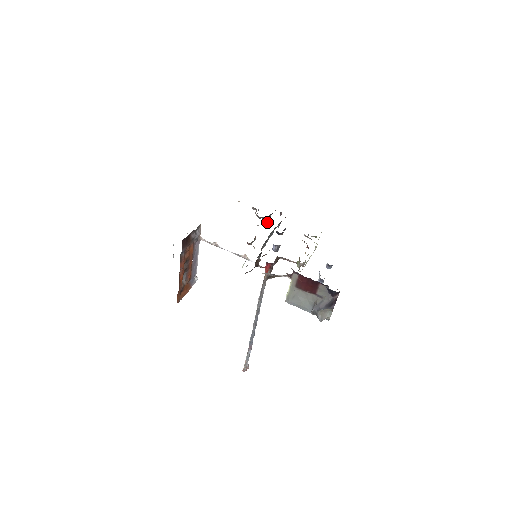
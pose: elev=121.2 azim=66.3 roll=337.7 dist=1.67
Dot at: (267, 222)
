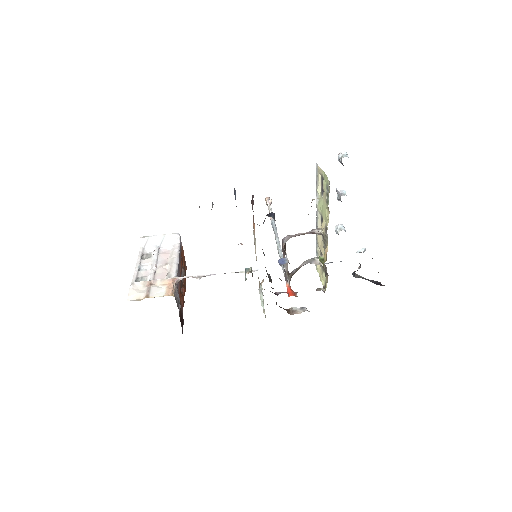
Dot at: occluded
